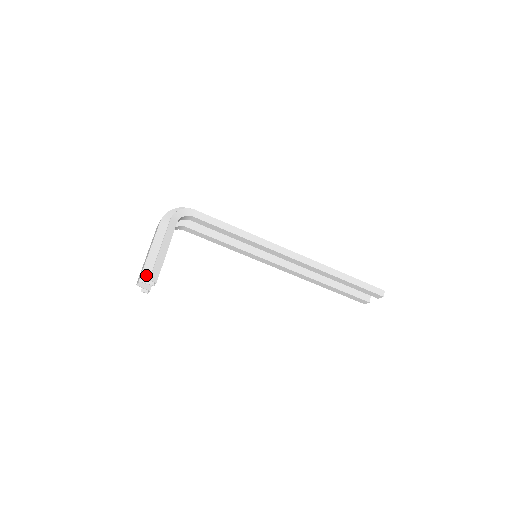
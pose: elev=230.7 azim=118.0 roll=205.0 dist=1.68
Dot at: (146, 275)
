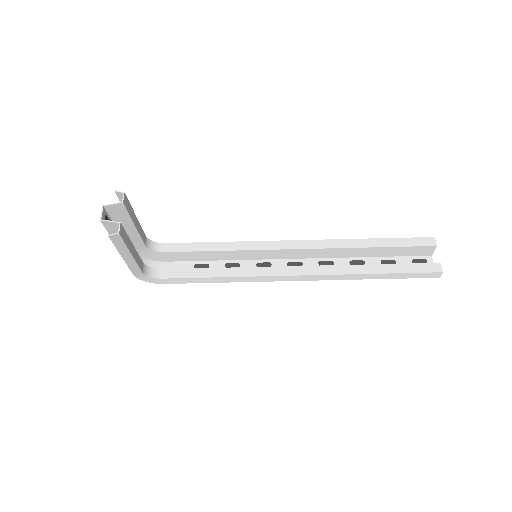
Dot at: (112, 210)
